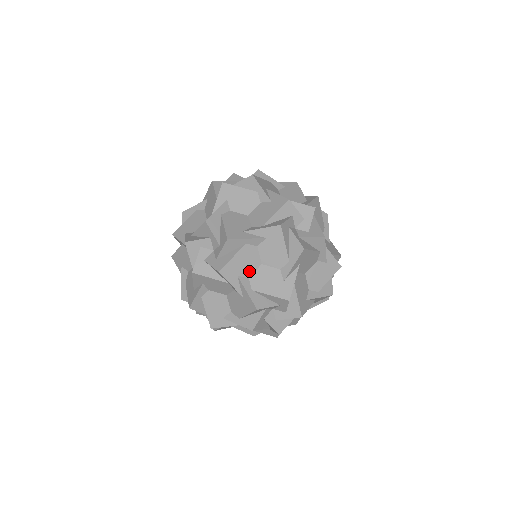
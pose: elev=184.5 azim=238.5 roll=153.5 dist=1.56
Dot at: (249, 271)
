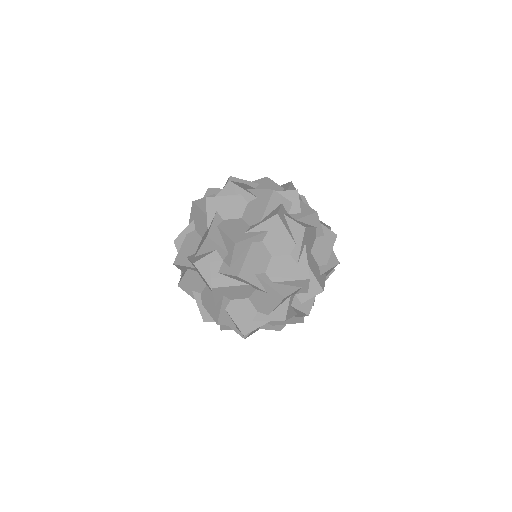
Dot at: (263, 266)
